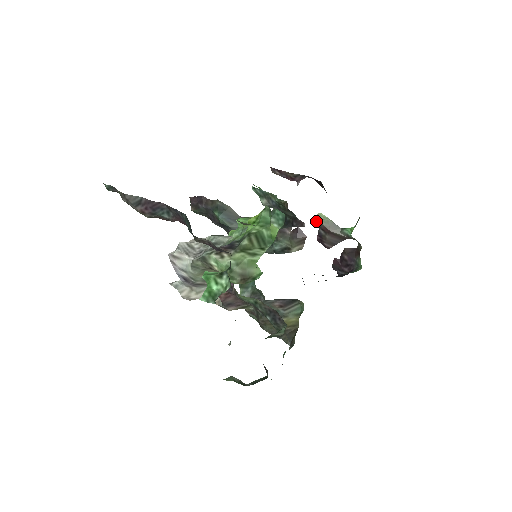
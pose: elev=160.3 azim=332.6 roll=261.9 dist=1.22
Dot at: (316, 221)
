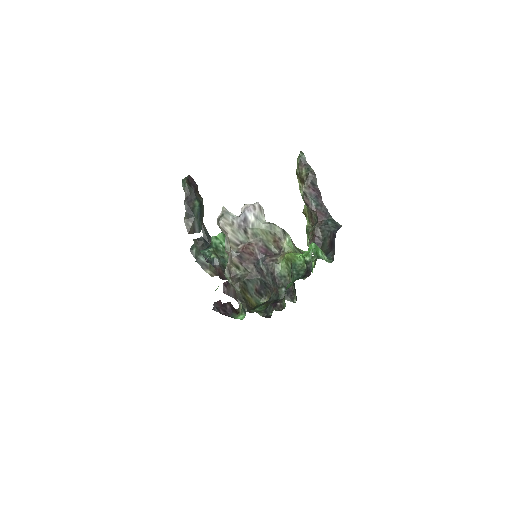
Dot at: occluded
